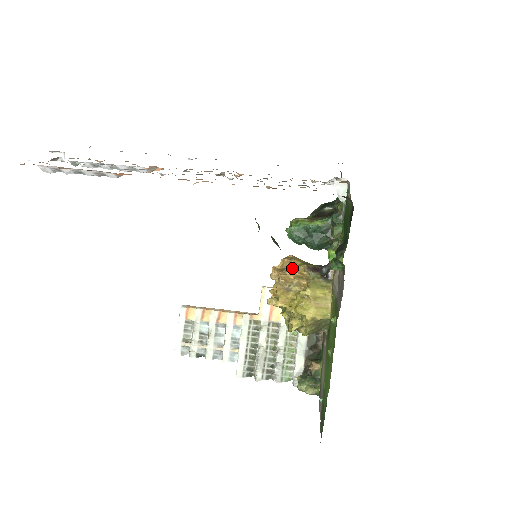
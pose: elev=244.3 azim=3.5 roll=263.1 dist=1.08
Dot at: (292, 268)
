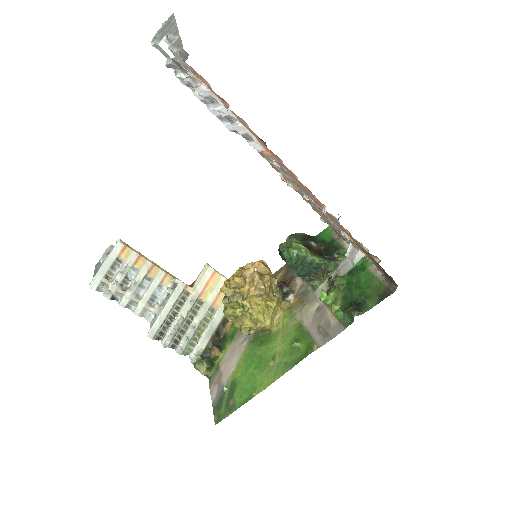
Dot at: (270, 278)
